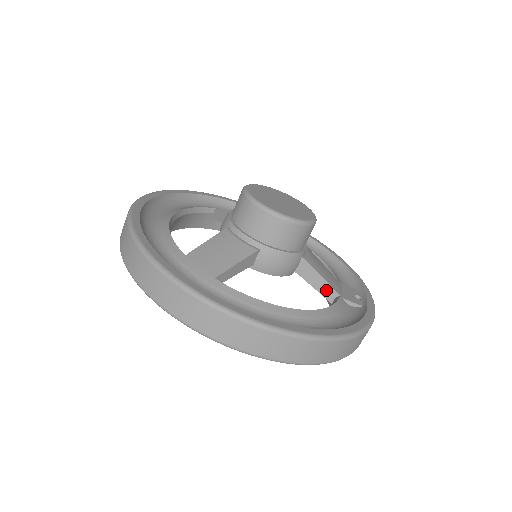
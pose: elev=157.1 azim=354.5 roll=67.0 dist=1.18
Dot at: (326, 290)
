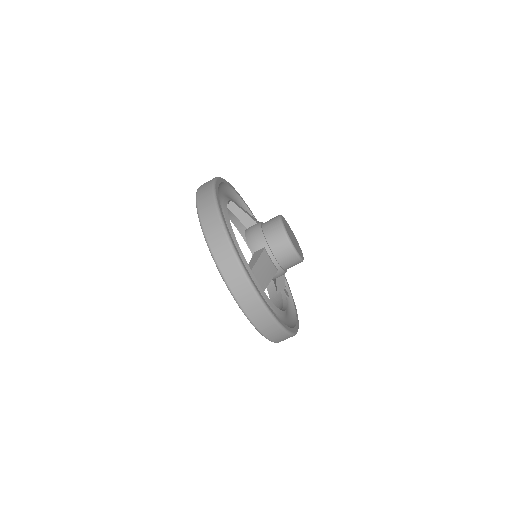
Dot at: (281, 287)
